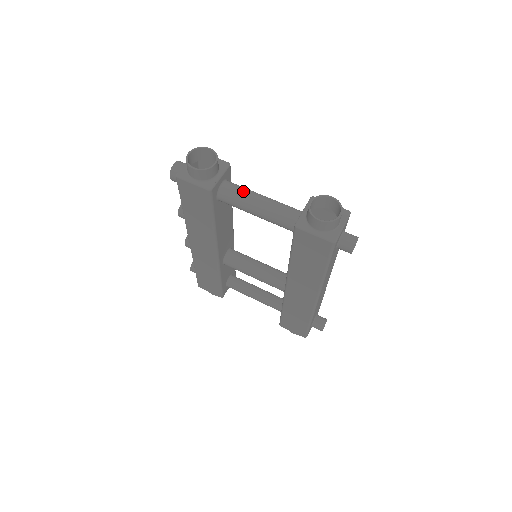
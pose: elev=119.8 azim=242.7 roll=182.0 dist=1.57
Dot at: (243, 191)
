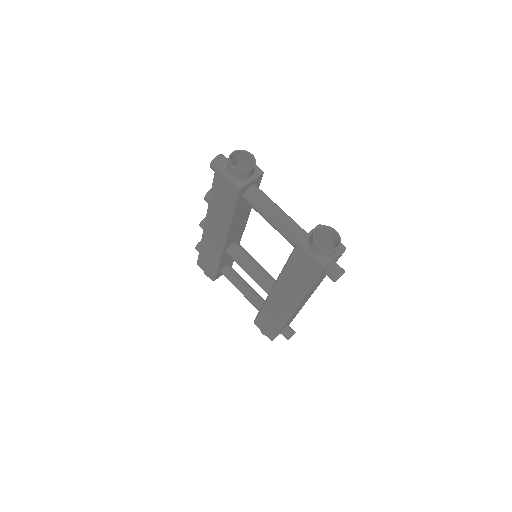
Dot at: (266, 199)
